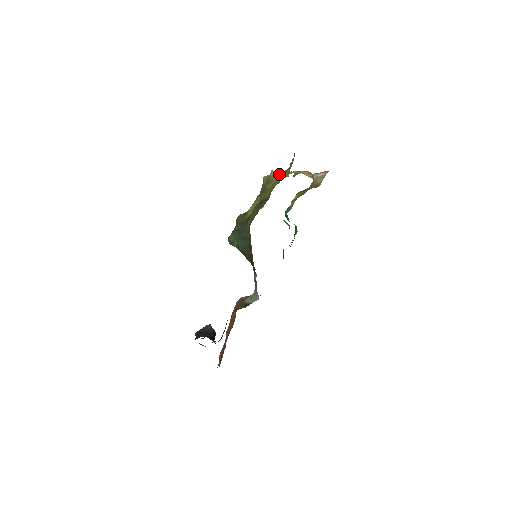
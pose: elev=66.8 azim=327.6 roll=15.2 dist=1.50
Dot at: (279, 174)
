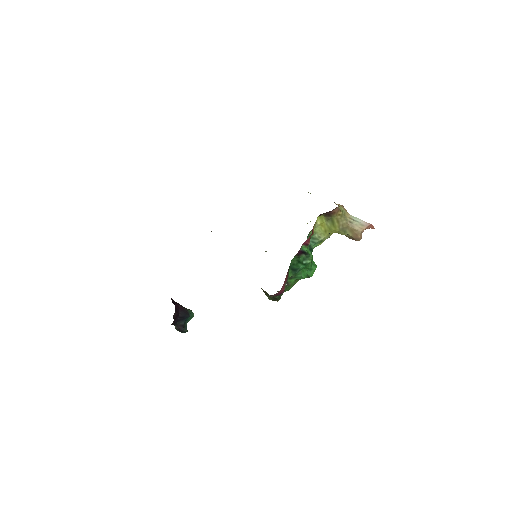
Dot at: occluded
